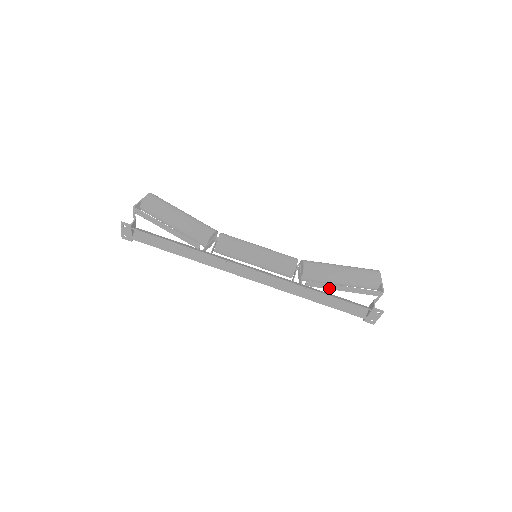
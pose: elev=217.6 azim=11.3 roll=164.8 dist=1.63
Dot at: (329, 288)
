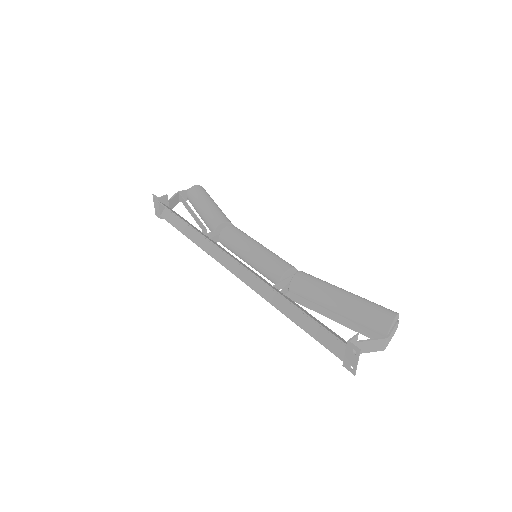
Dot at: (317, 311)
